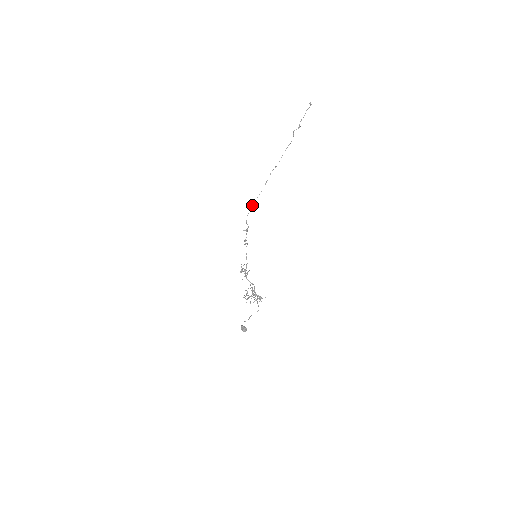
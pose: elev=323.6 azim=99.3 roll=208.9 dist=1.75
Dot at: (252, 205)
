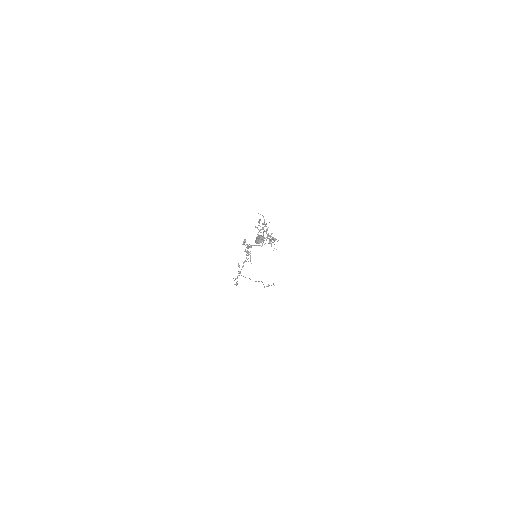
Dot at: occluded
